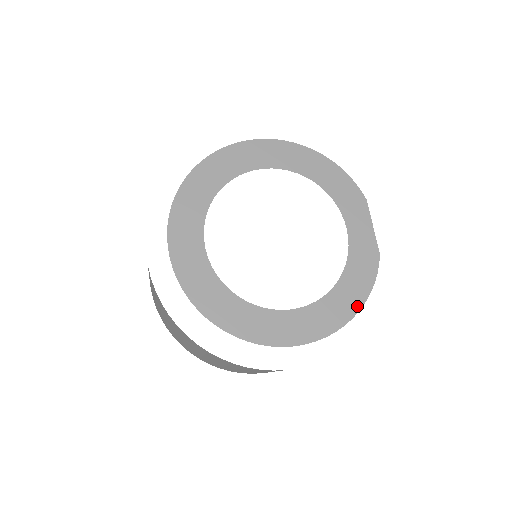
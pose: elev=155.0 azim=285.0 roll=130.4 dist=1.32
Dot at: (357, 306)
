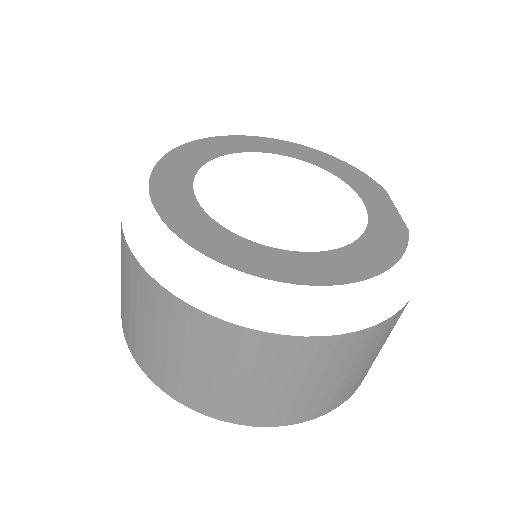
Dot at: (384, 265)
